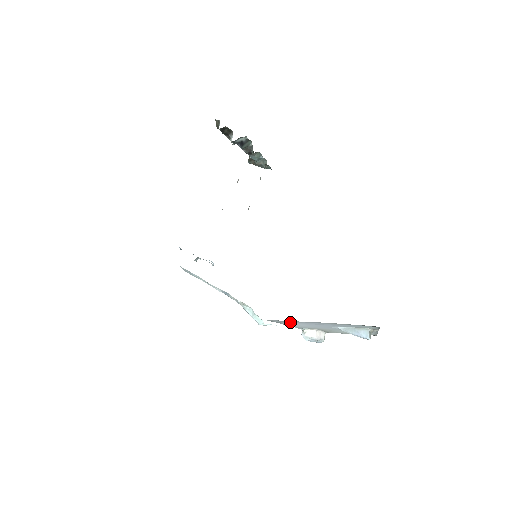
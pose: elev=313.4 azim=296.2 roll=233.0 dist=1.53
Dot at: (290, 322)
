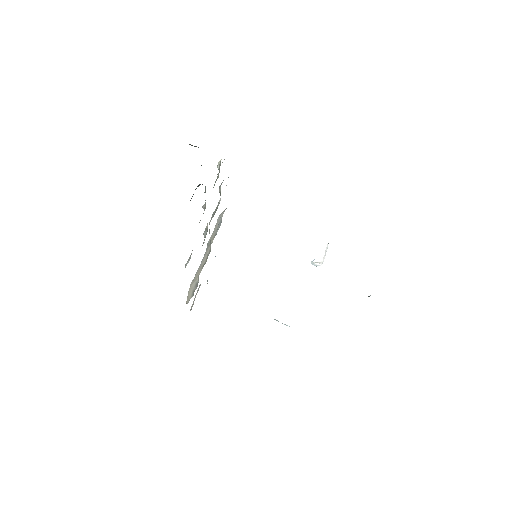
Dot at: occluded
